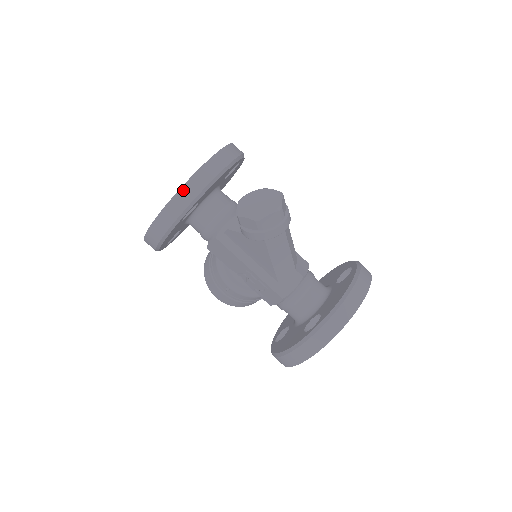
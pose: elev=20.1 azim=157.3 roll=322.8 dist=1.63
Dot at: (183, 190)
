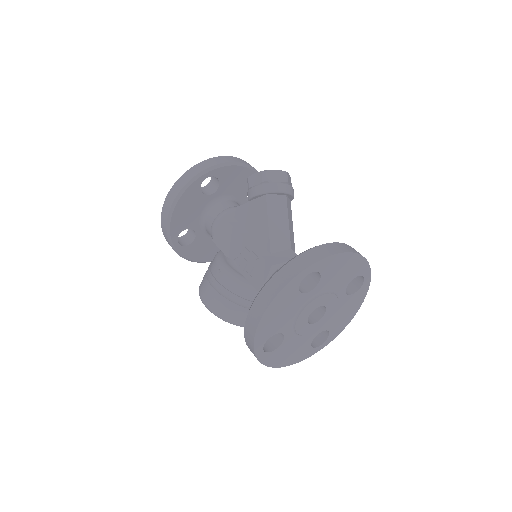
Dot at: (211, 160)
